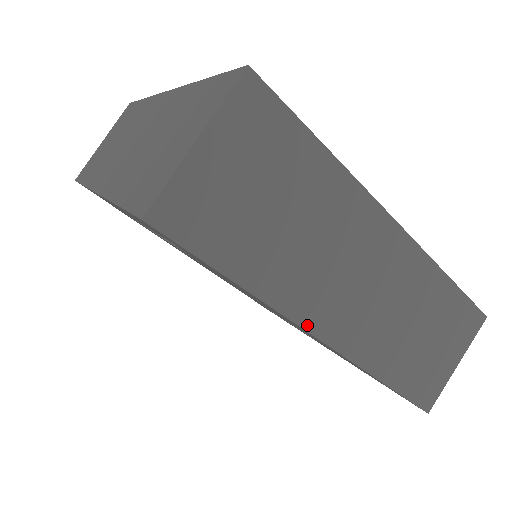
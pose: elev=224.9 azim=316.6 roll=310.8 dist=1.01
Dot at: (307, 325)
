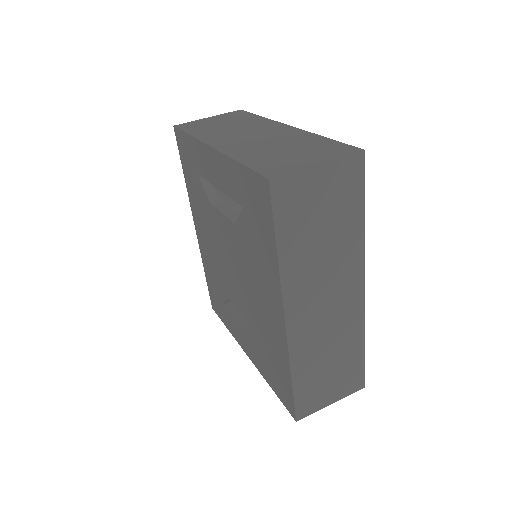
Dot at: (286, 304)
